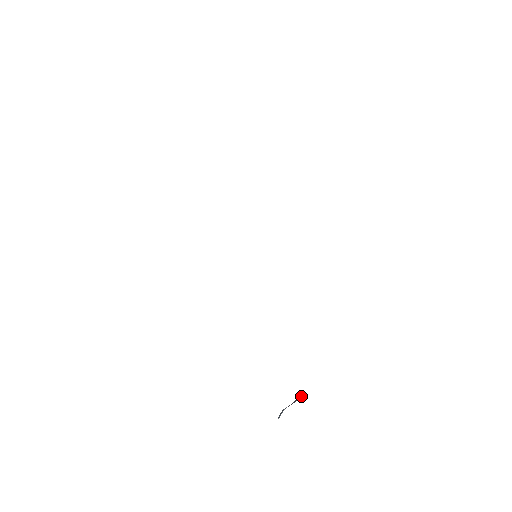
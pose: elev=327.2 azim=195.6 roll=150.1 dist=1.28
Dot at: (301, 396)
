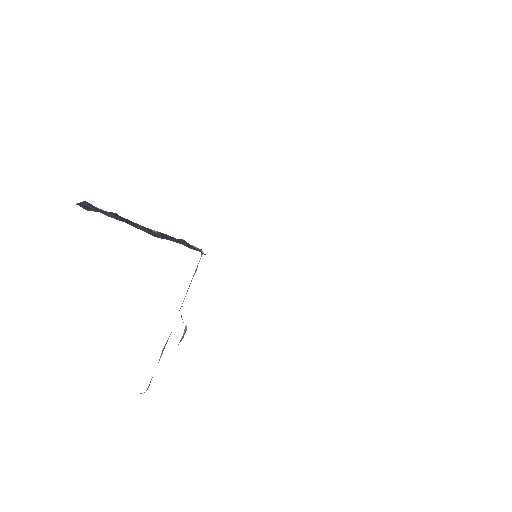
Dot at: occluded
